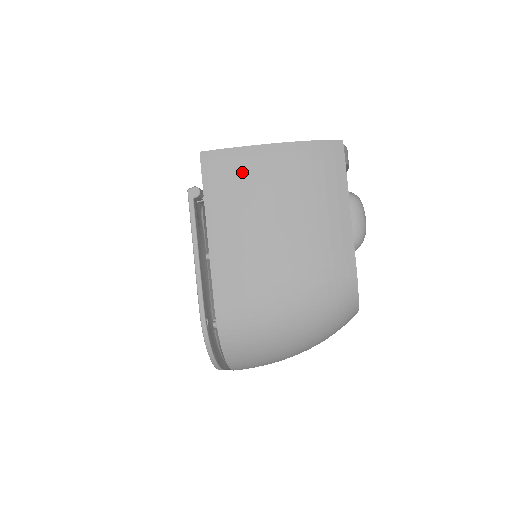
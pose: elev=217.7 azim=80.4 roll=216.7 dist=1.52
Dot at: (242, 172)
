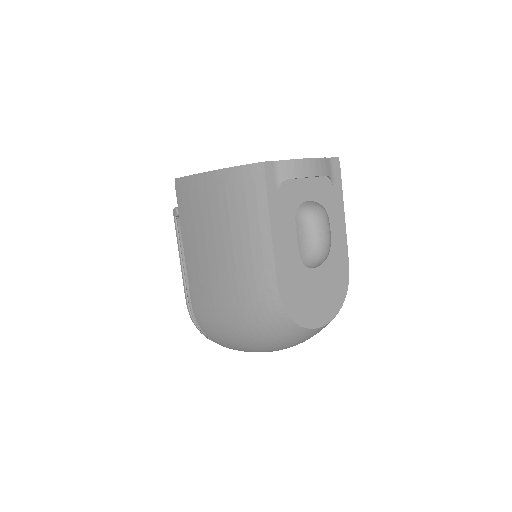
Dot at: (194, 197)
